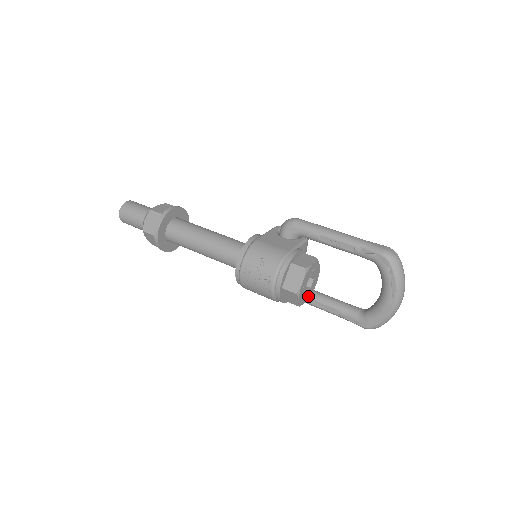
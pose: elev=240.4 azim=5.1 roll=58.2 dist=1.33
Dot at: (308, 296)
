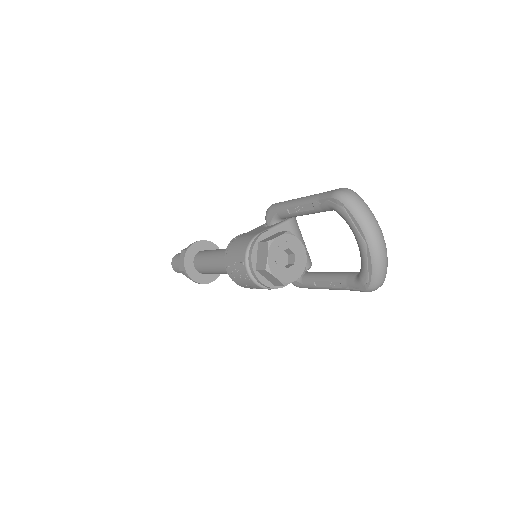
Dot at: (296, 274)
